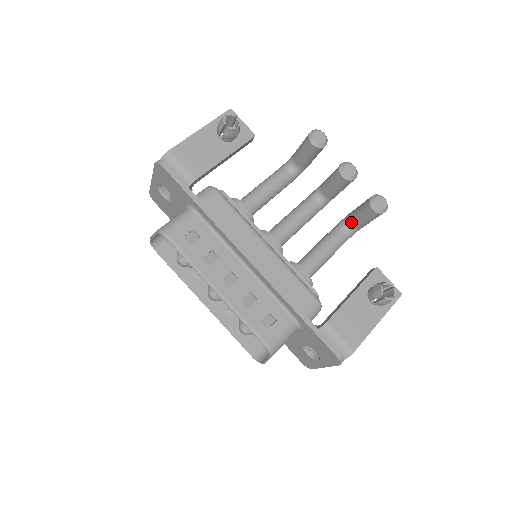
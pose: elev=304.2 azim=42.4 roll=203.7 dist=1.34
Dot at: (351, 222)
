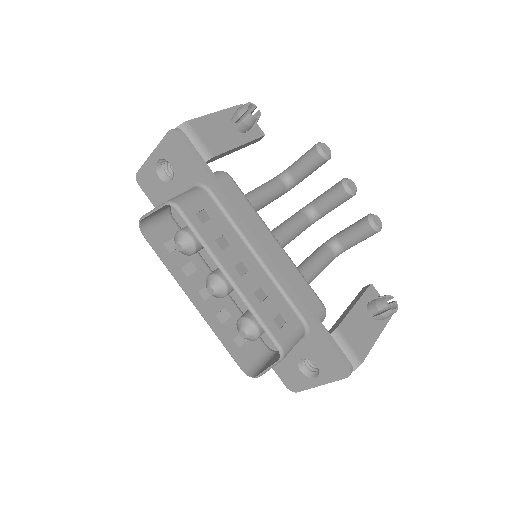
Dot at: (340, 241)
